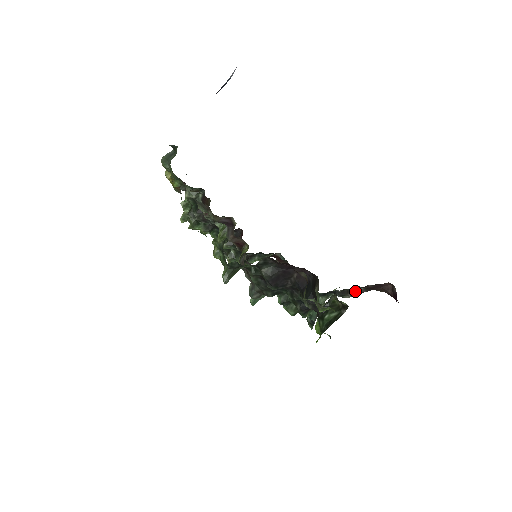
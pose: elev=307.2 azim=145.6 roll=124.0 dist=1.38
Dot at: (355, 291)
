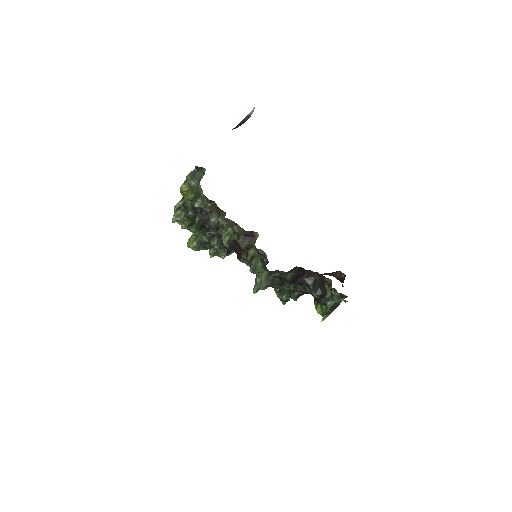
Dot at: occluded
